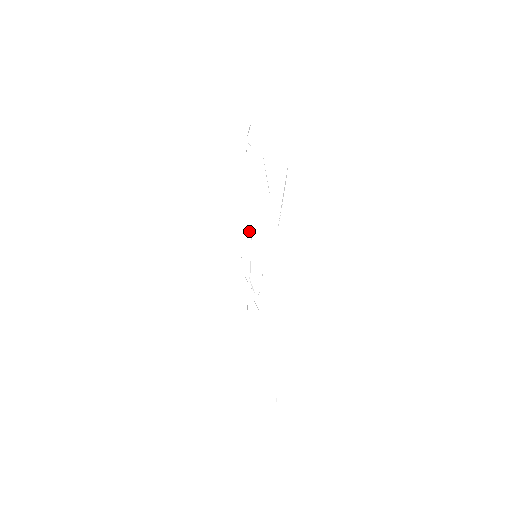
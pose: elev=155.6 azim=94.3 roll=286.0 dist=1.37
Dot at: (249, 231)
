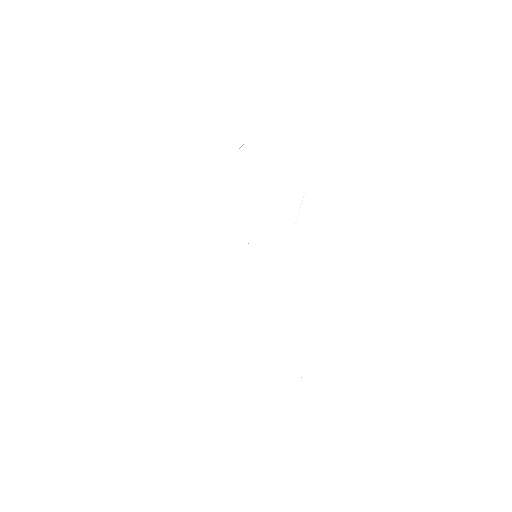
Dot at: occluded
